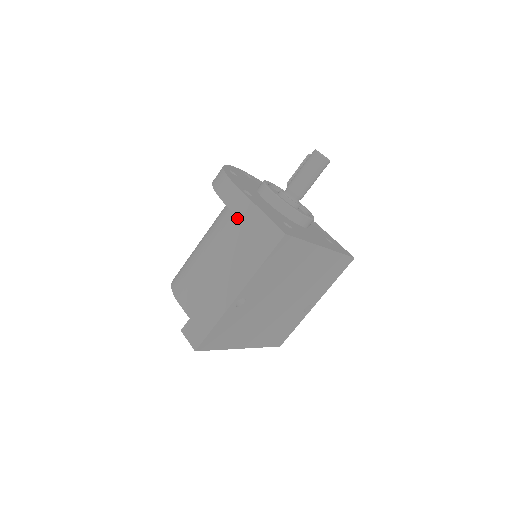
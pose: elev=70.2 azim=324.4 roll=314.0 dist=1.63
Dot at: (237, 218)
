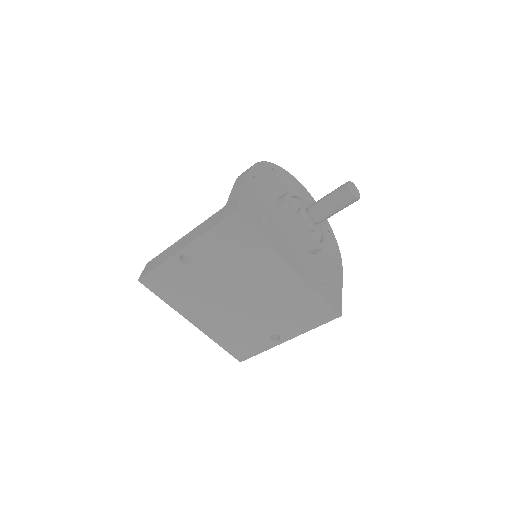
Dot at: occluded
